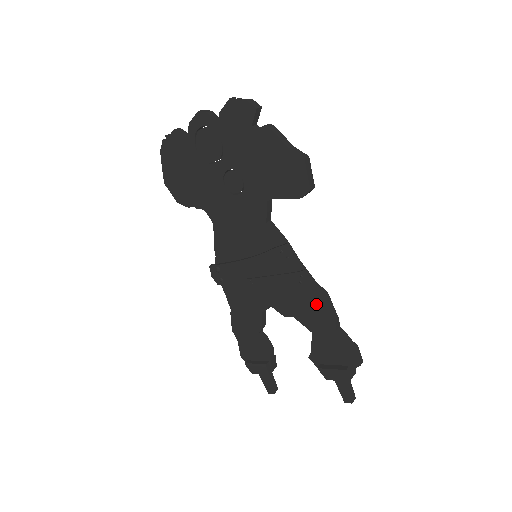
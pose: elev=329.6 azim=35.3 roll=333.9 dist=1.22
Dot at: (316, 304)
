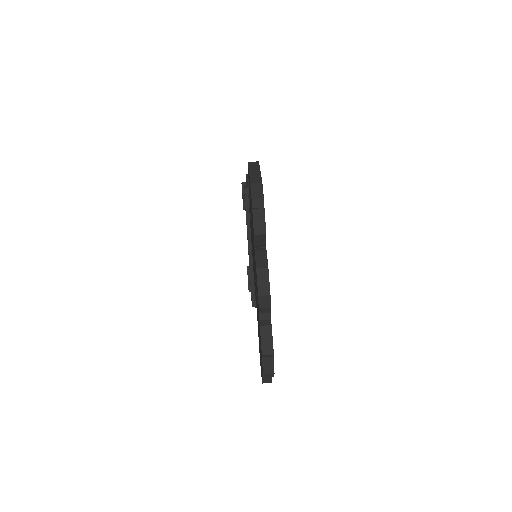
Dot at: occluded
